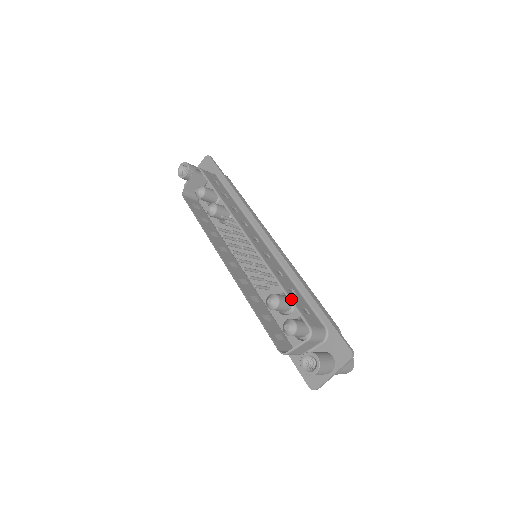
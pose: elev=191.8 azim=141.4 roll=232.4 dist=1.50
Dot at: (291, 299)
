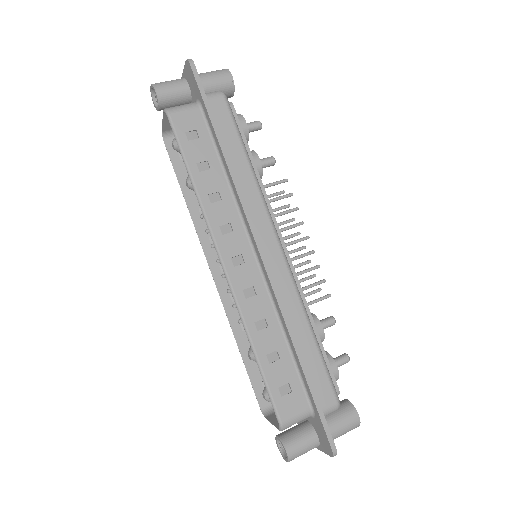
Dot at: (264, 378)
